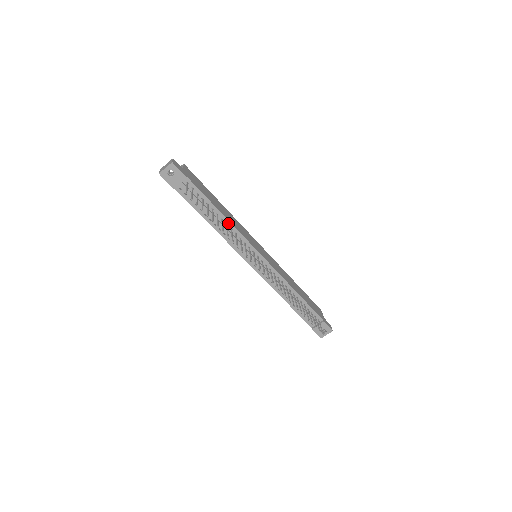
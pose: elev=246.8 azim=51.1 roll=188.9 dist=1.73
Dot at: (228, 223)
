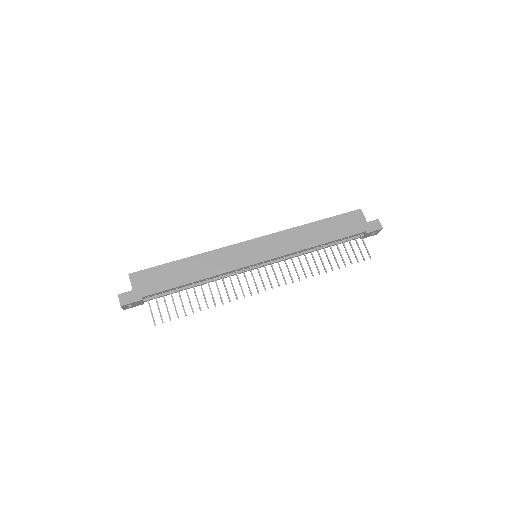
Dot at: (207, 279)
